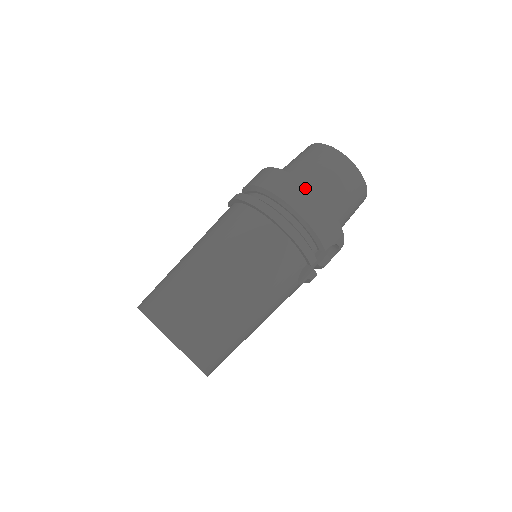
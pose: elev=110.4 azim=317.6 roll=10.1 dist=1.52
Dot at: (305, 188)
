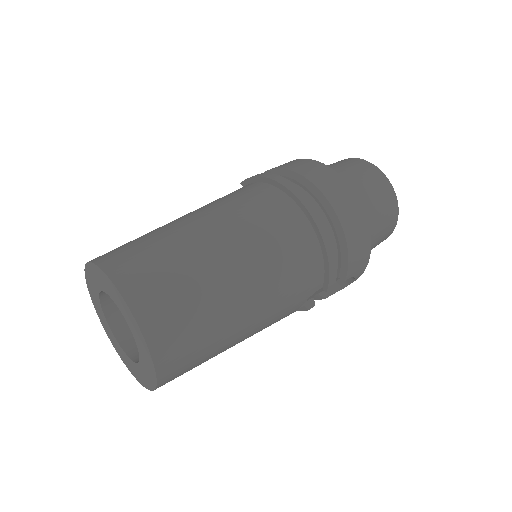
Dot at: (354, 199)
